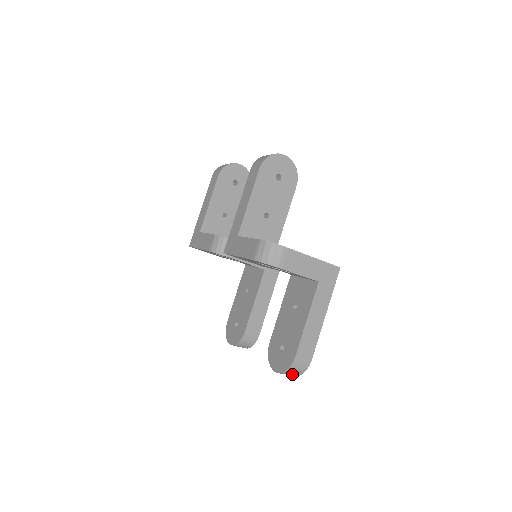
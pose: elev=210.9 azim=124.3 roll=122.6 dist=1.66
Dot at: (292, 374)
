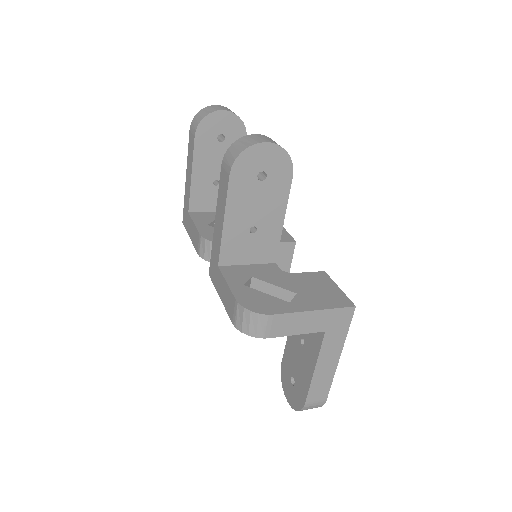
Dot at: occluded
